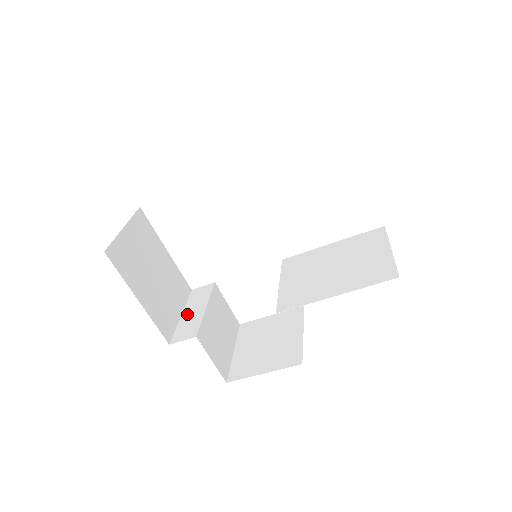
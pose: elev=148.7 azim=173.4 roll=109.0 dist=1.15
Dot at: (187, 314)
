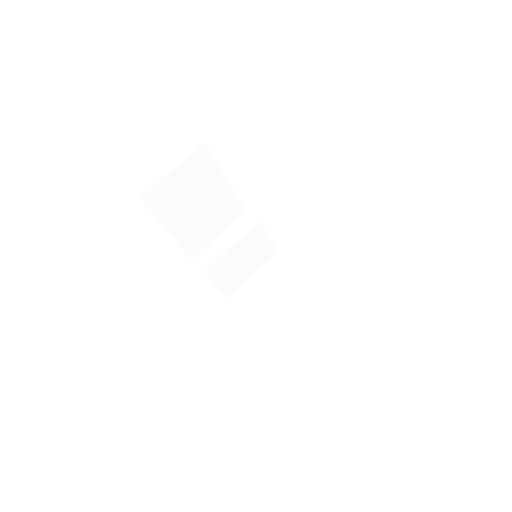
Dot at: (221, 239)
